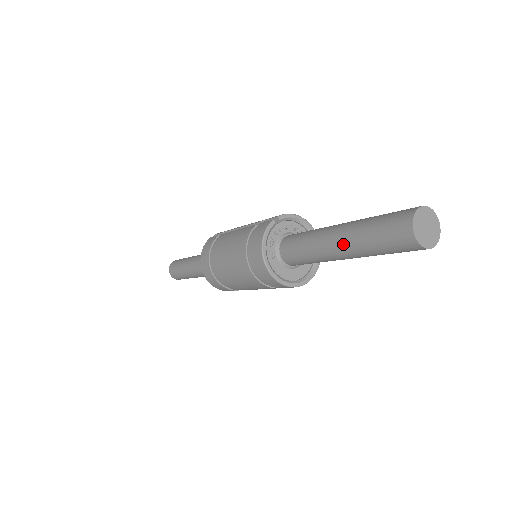
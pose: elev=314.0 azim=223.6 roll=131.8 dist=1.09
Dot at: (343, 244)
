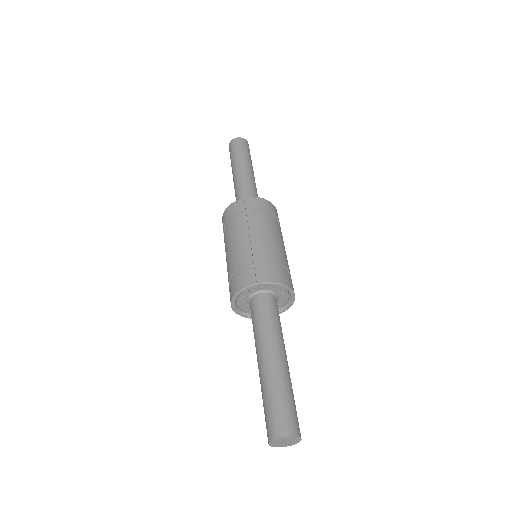
Dot at: (259, 373)
